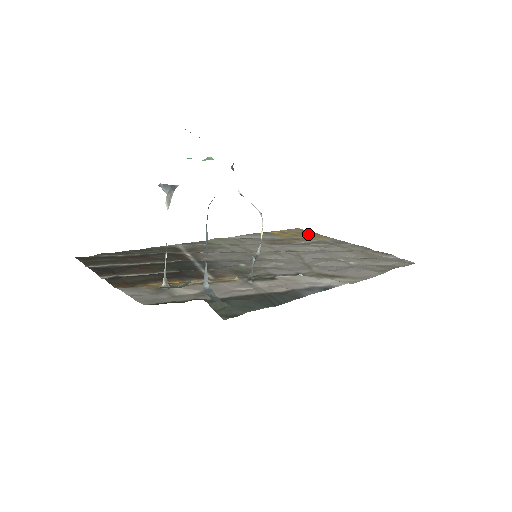
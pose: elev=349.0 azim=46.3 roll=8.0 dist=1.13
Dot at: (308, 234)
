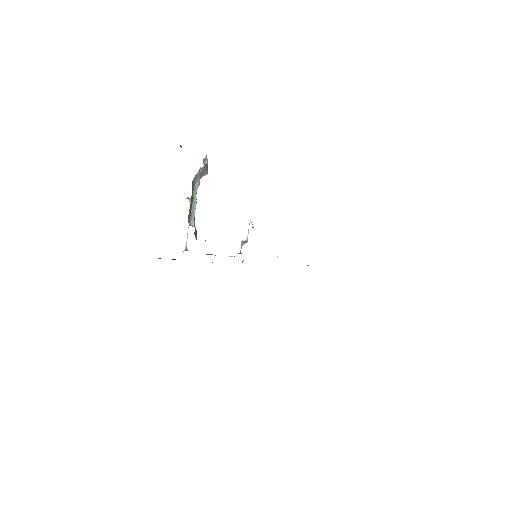
Dot at: occluded
